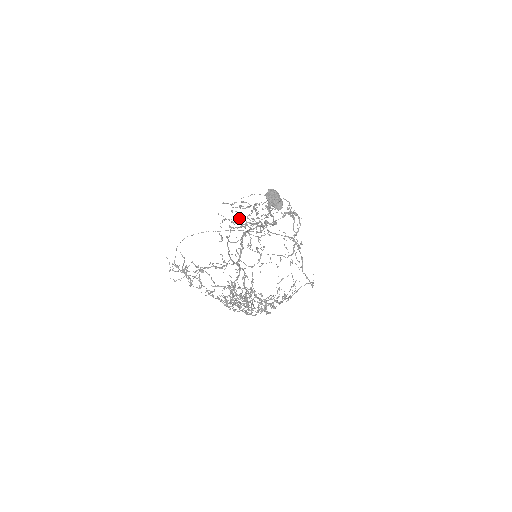
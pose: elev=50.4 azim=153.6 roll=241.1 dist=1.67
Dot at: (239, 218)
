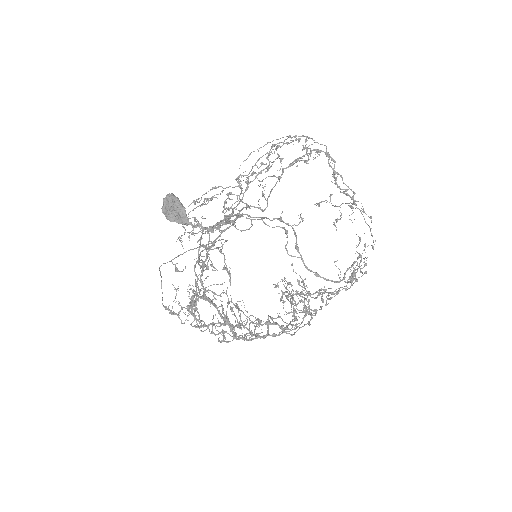
Dot at: occluded
